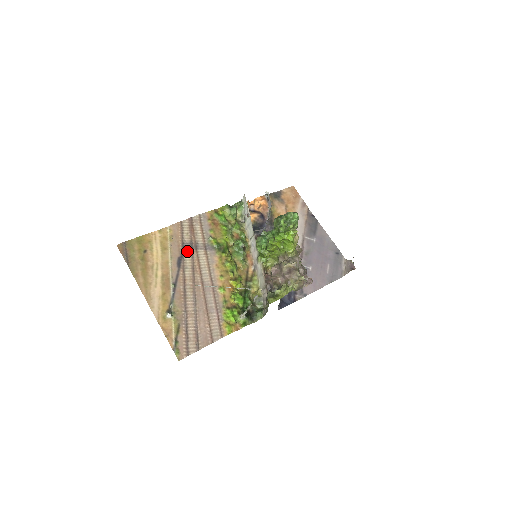
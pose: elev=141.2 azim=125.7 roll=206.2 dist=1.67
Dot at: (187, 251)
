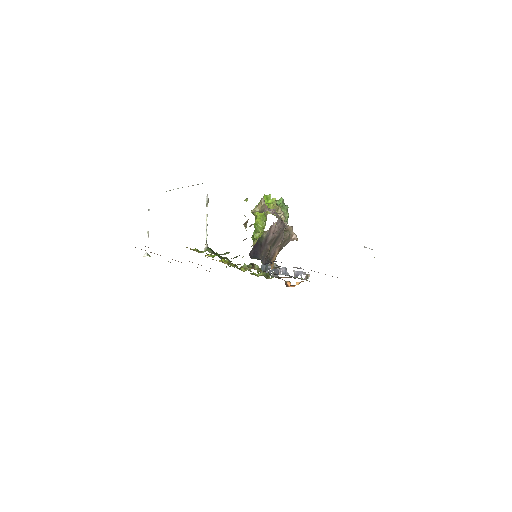
Dot at: occluded
